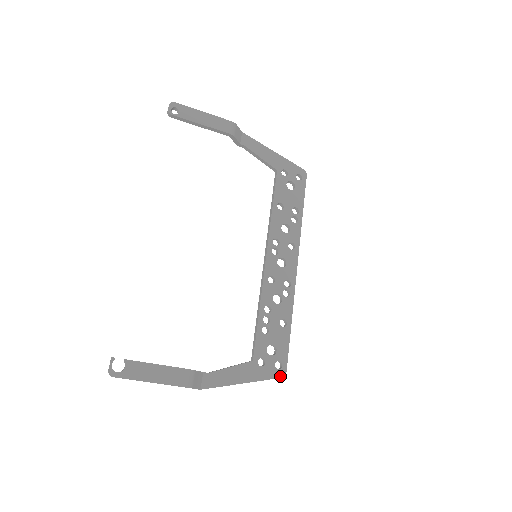
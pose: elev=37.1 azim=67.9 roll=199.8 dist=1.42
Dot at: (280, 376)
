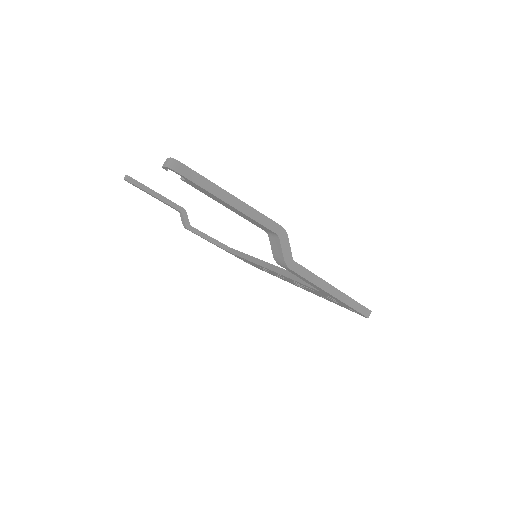
Dot at: (368, 309)
